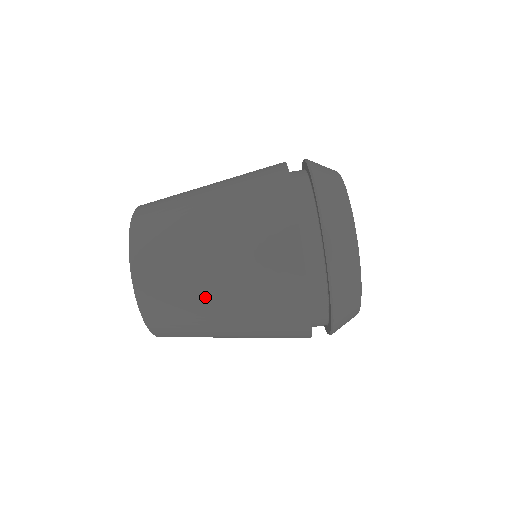
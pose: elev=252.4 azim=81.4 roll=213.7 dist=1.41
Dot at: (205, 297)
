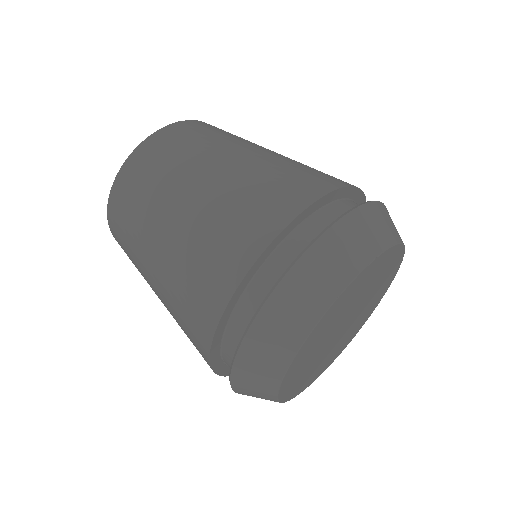
Dot at: (215, 155)
